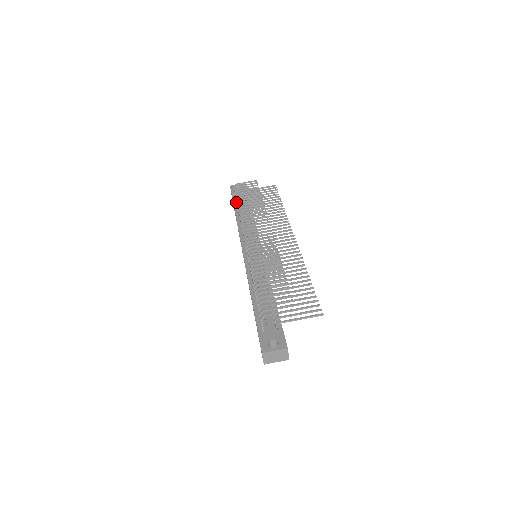
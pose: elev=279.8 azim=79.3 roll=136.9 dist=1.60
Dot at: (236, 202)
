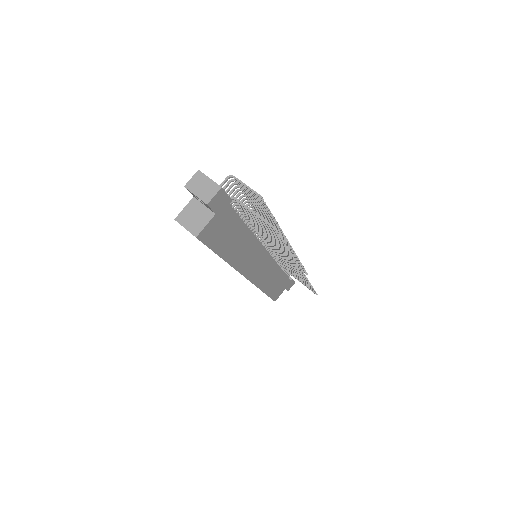
Dot at: occluded
